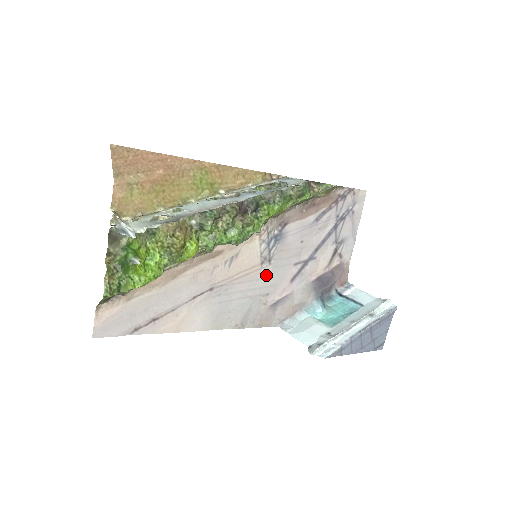
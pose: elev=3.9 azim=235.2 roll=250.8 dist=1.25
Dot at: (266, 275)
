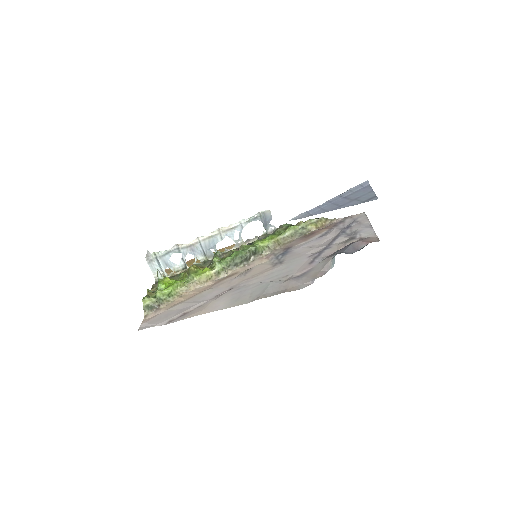
Dot at: (281, 269)
